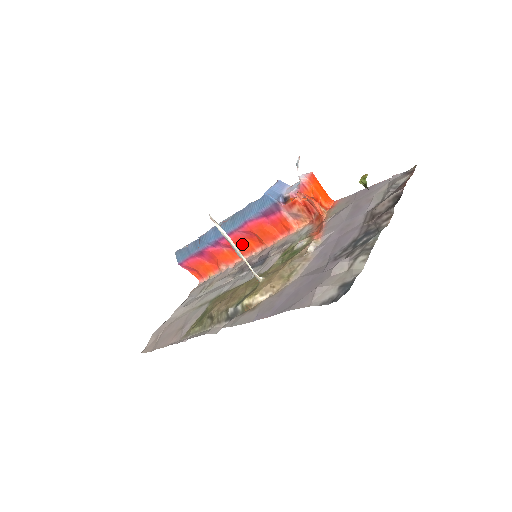
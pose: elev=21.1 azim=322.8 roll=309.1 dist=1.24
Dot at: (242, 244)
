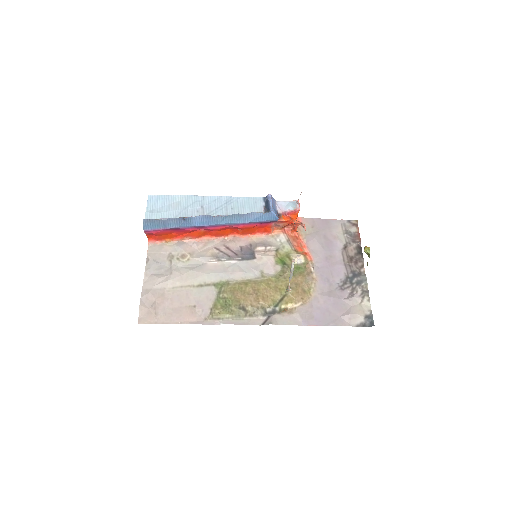
Dot at: (222, 231)
